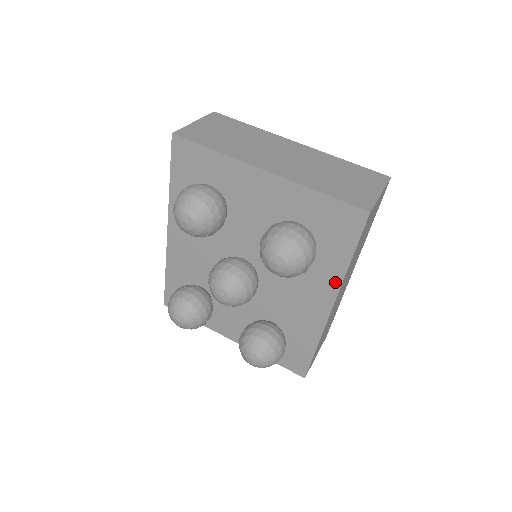
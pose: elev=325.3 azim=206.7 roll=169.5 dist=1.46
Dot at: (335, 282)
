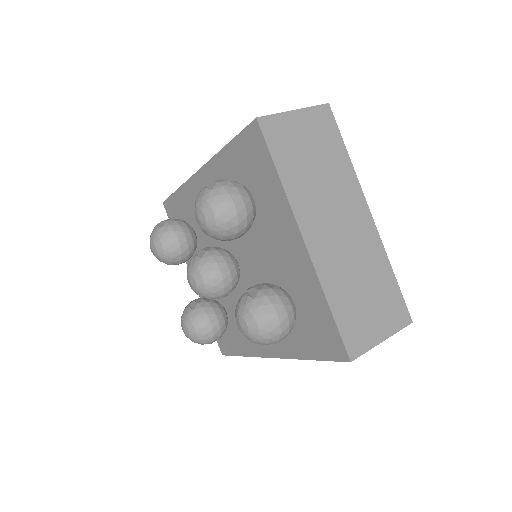
Dot at: (288, 352)
